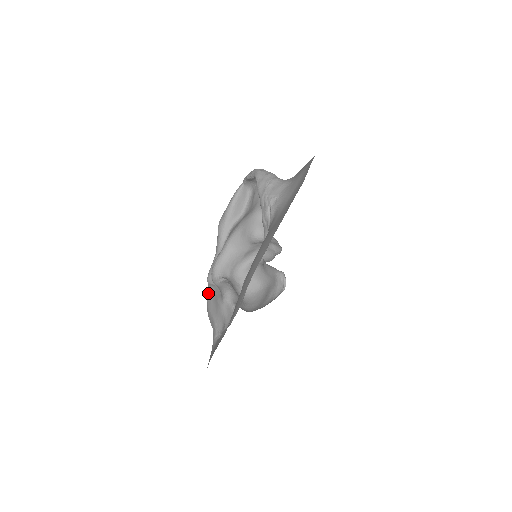
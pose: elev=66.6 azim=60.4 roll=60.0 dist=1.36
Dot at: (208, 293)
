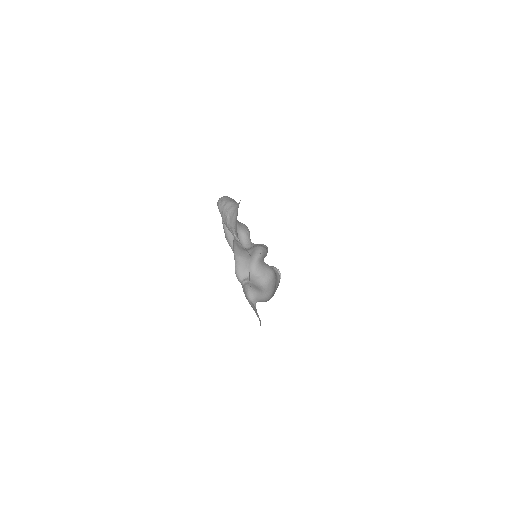
Dot at: (243, 291)
